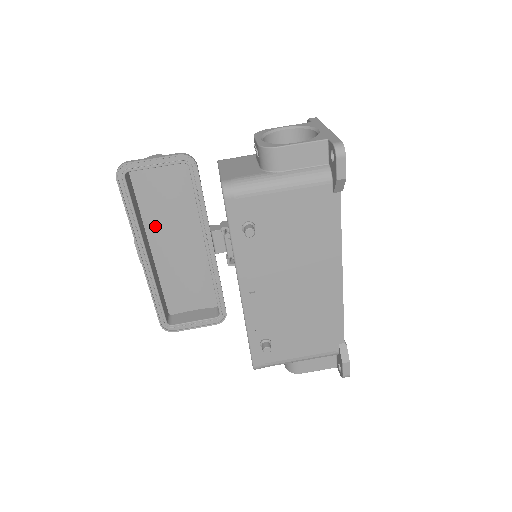
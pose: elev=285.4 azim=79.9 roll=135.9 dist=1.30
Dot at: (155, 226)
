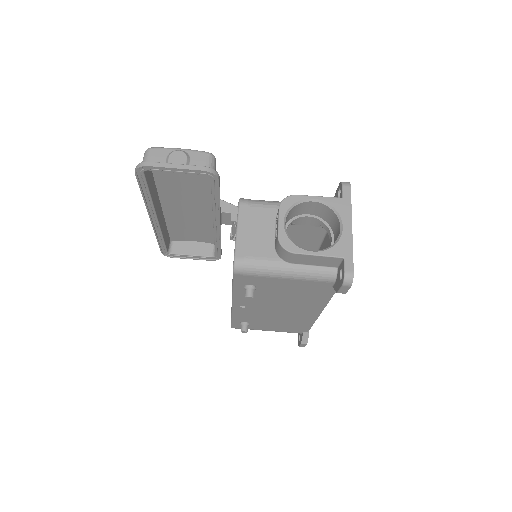
Dot at: (168, 193)
